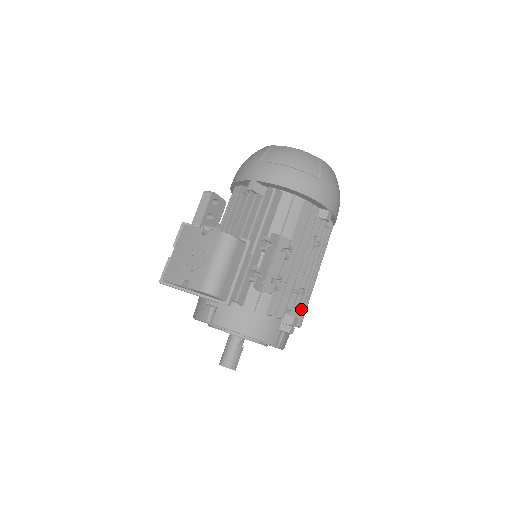
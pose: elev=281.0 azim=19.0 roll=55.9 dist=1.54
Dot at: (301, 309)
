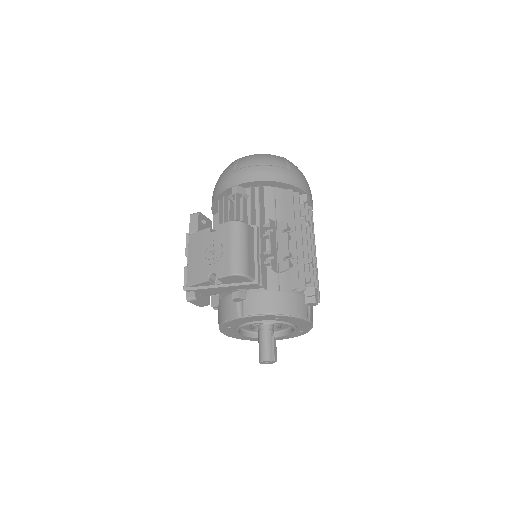
Dot at: (316, 282)
